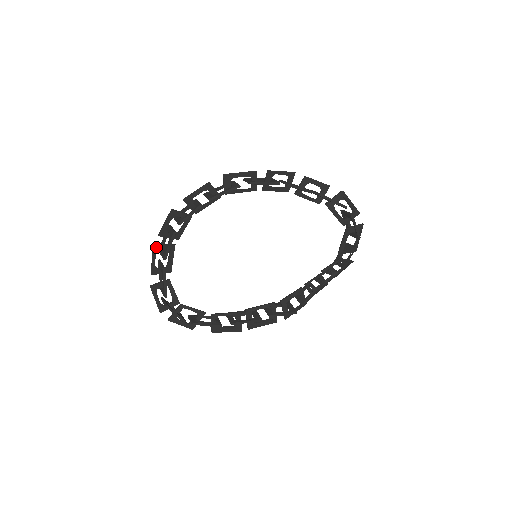
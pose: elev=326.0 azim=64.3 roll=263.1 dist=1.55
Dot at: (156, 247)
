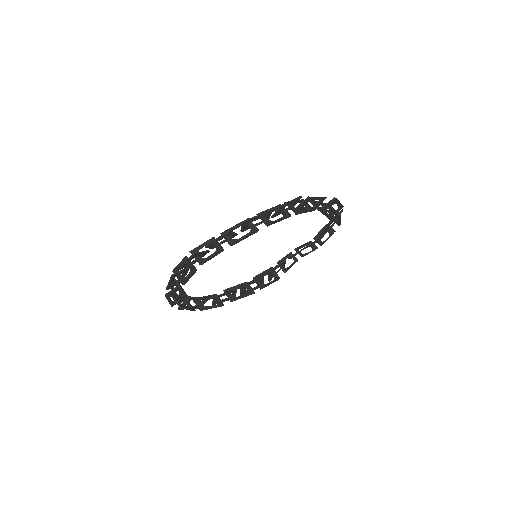
Dot at: (174, 276)
